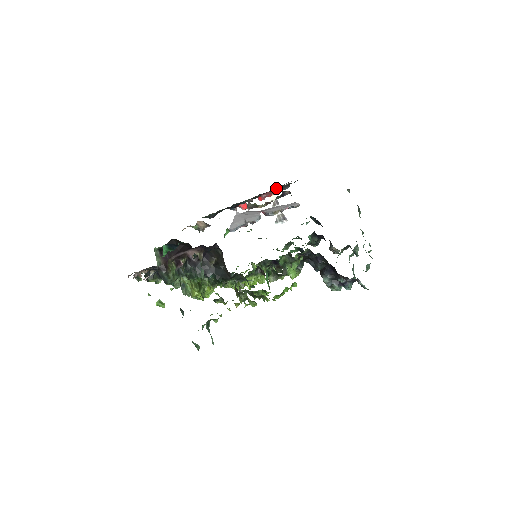
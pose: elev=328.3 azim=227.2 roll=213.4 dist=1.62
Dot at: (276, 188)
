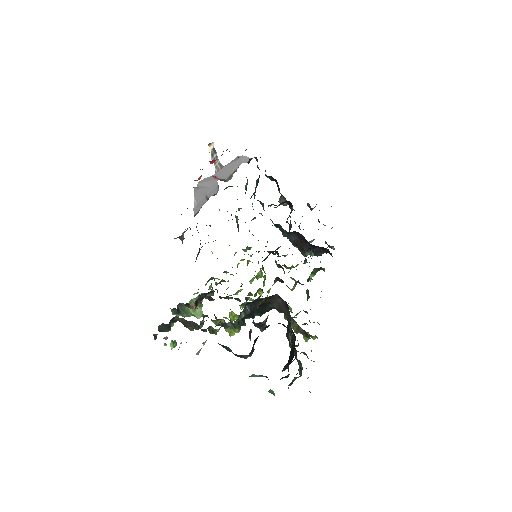
Dot at: occluded
